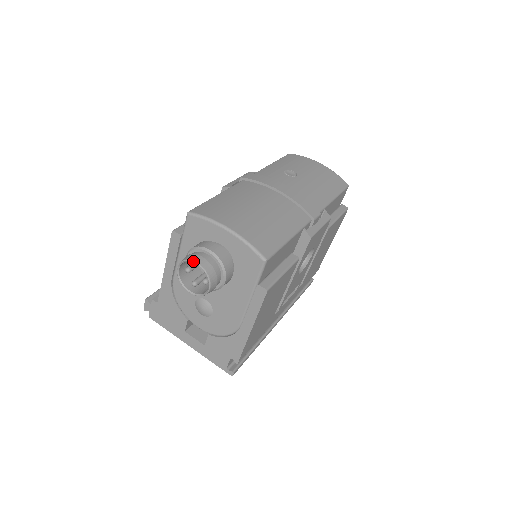
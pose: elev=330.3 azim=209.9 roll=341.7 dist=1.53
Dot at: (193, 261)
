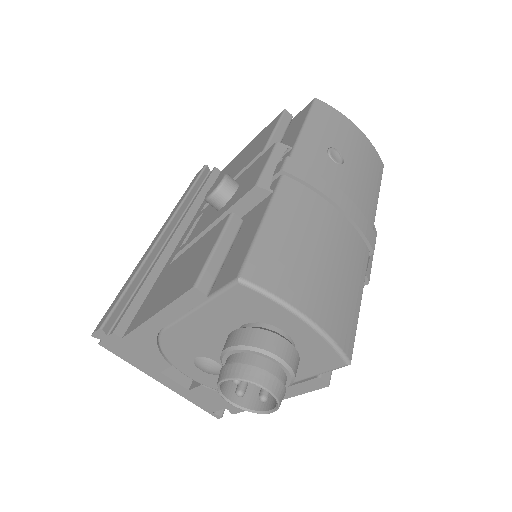
Dot at: (261, 387)
